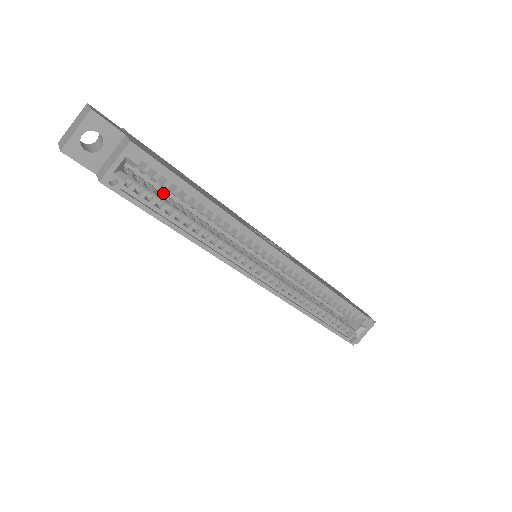
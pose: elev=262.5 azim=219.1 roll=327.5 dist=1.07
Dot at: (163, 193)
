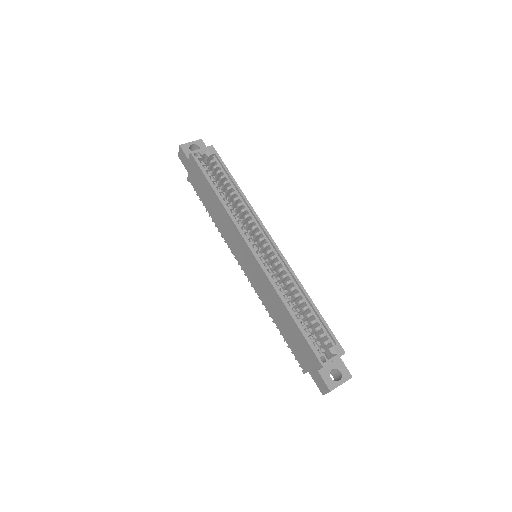
Dot at: occluded
